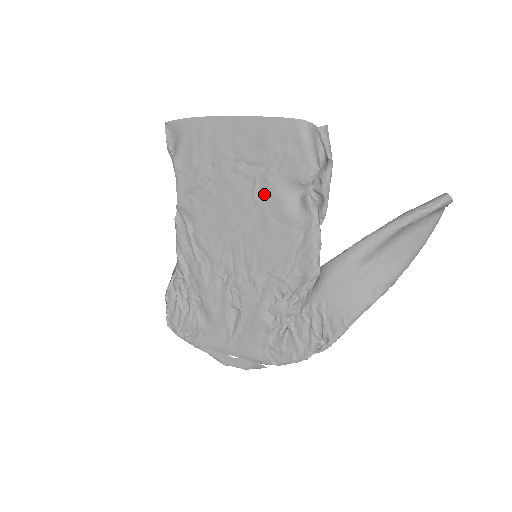
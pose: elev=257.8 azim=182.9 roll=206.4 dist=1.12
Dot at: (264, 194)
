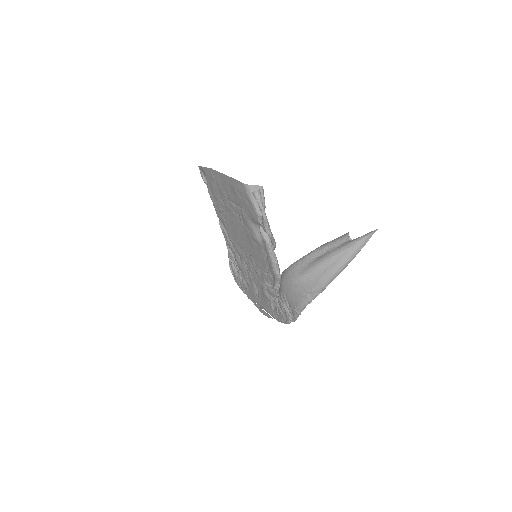
Dot at: (245, 224)
